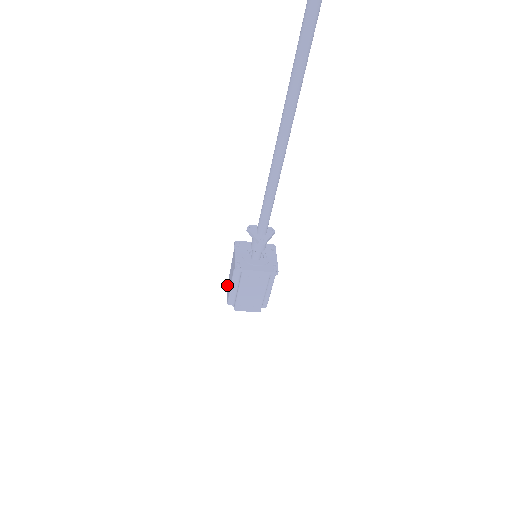
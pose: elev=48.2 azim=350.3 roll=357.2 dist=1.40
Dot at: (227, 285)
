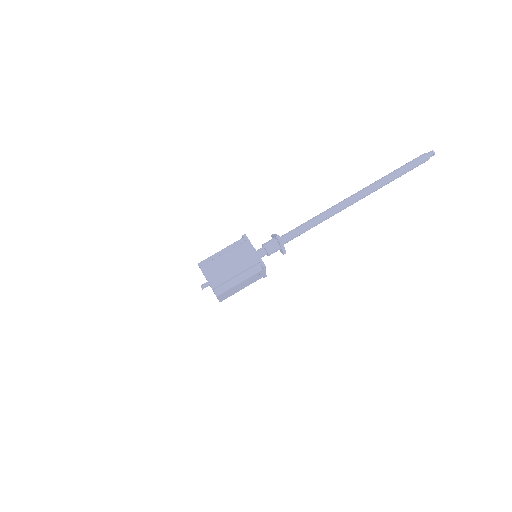
Dot at: occluded
